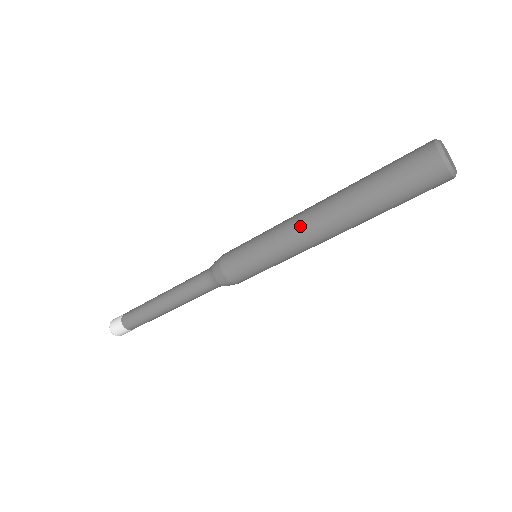
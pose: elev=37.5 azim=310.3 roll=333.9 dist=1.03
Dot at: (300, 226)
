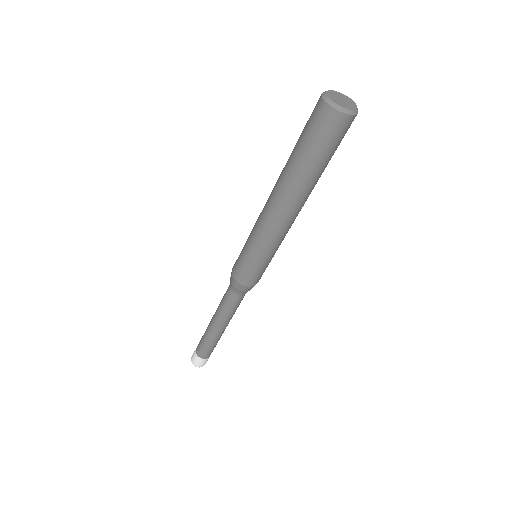
Dot at: occluded
